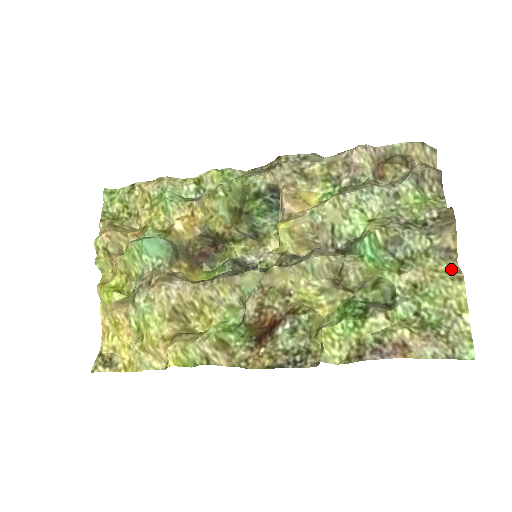
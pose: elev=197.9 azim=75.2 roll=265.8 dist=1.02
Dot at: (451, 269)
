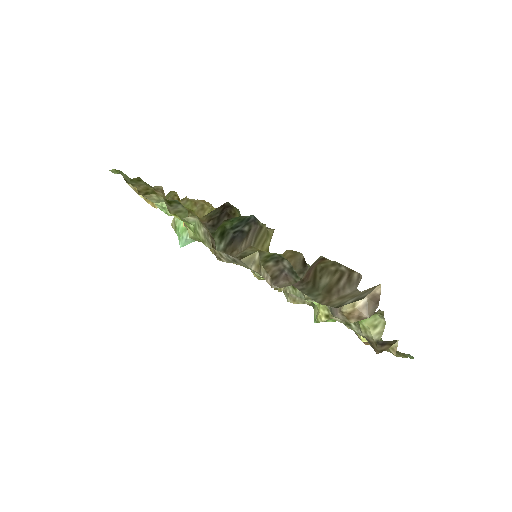
Dot at: occluded
